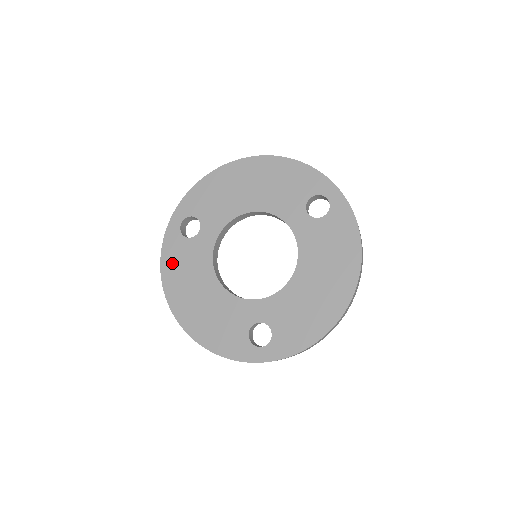
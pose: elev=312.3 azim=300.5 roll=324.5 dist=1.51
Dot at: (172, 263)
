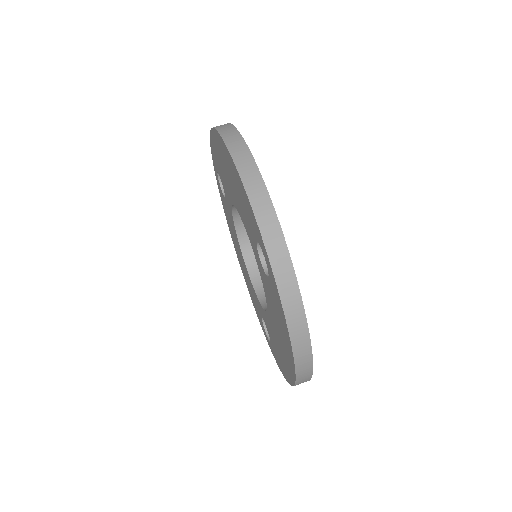
Dot at: (225, 210)
